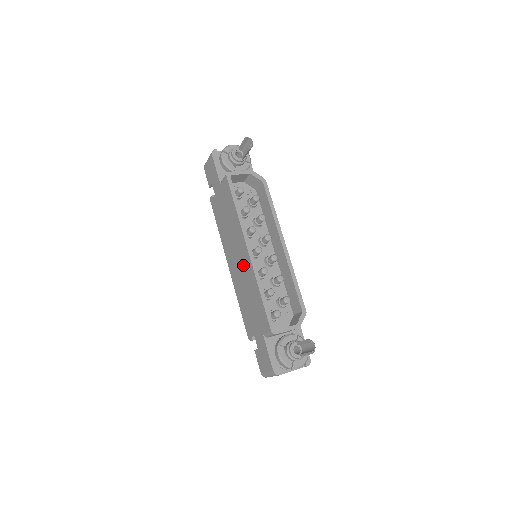
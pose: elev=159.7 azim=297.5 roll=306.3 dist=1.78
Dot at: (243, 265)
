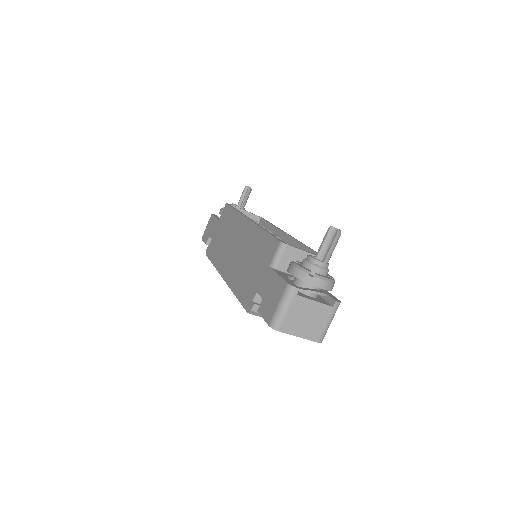
Dot at: (242, 241)
